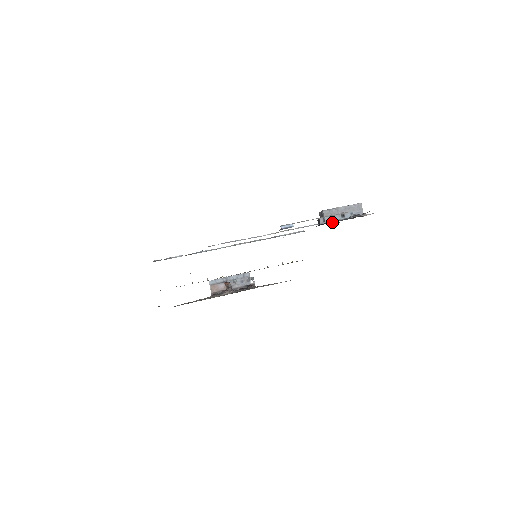
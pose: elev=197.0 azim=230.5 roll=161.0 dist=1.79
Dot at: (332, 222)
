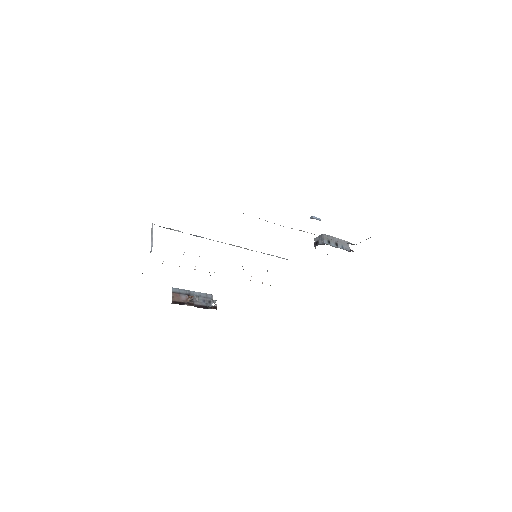
Dot at: (330, 245)
